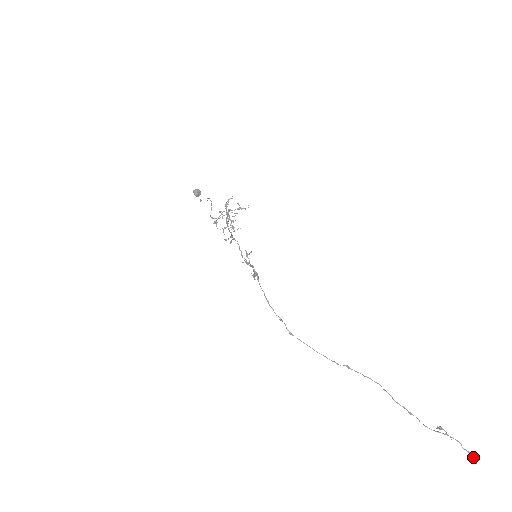
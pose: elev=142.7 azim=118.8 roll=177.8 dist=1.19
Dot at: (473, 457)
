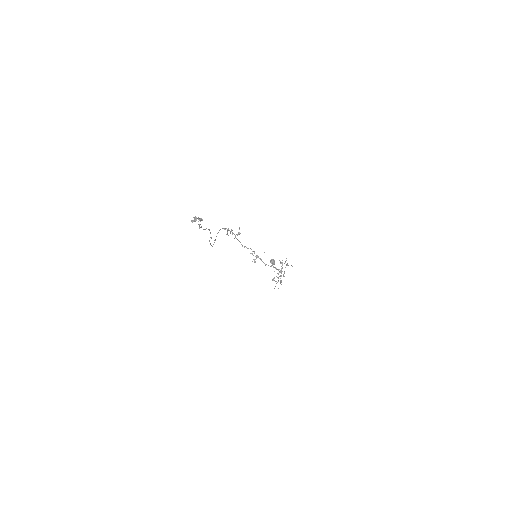
Dot at: (194, 219)
